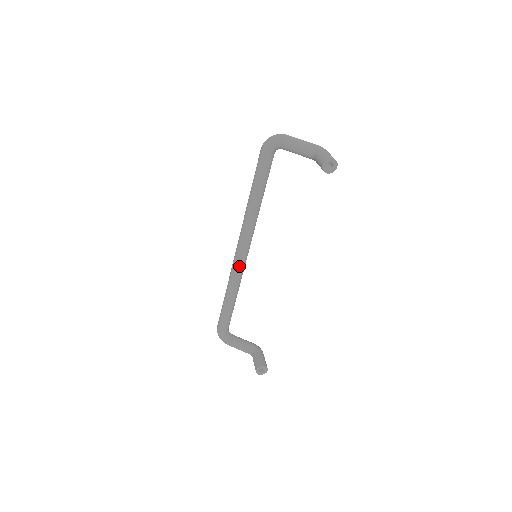
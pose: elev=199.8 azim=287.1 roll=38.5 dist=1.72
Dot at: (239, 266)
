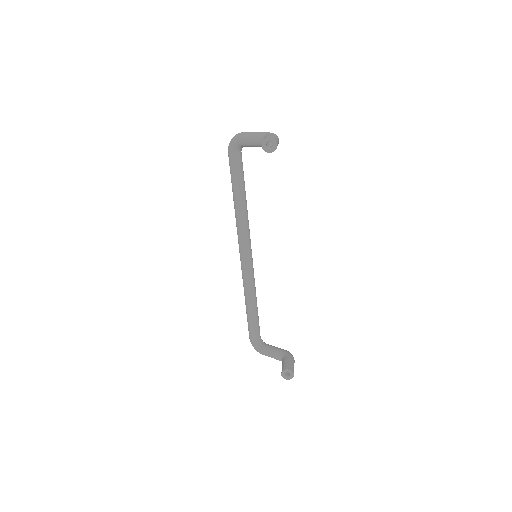
Dot at: (245, 269)
